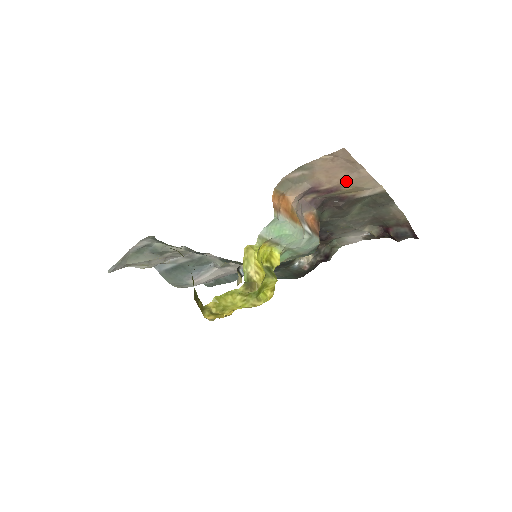
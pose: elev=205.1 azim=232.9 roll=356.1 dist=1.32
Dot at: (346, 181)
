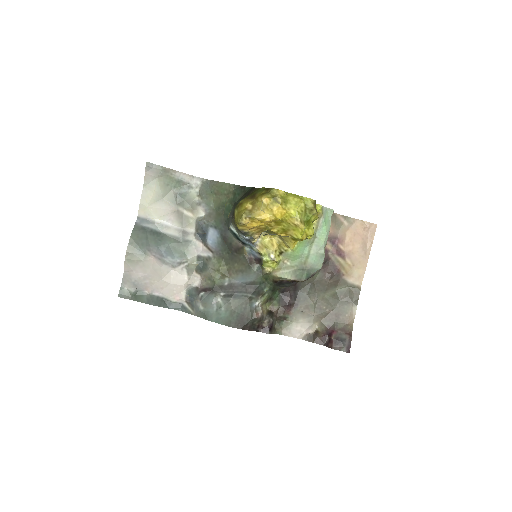
Dot at: (354, 254)
